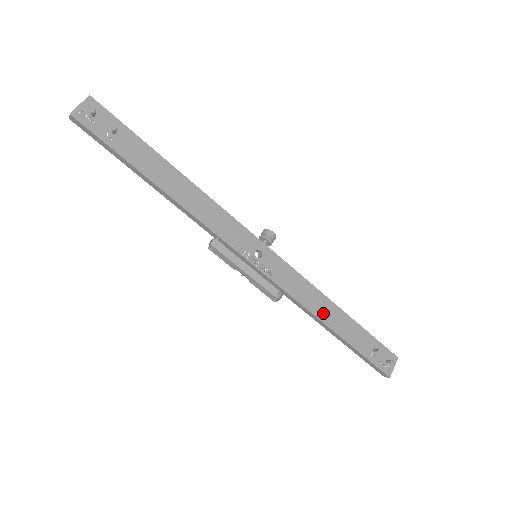
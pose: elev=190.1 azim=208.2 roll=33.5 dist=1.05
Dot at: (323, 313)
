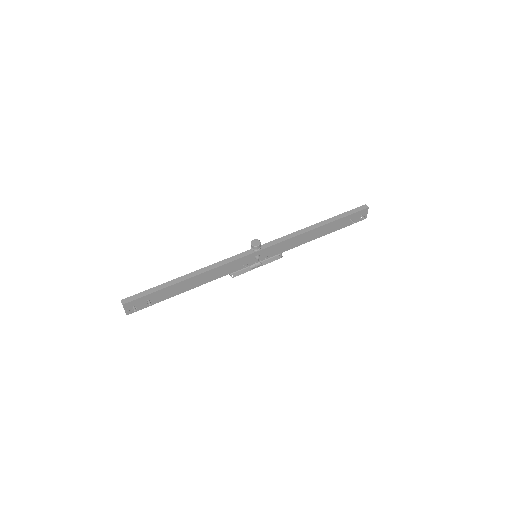
Dot at: (310, 238)
